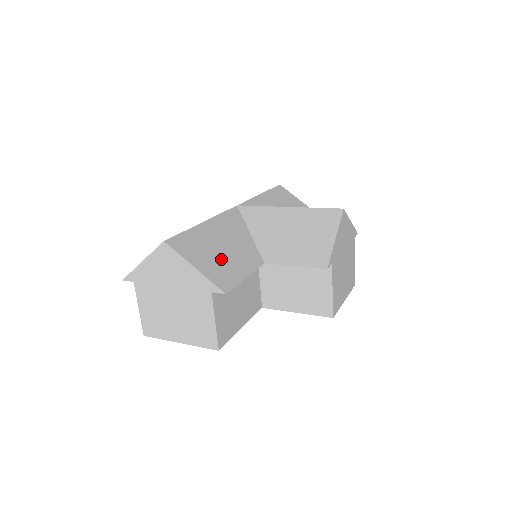
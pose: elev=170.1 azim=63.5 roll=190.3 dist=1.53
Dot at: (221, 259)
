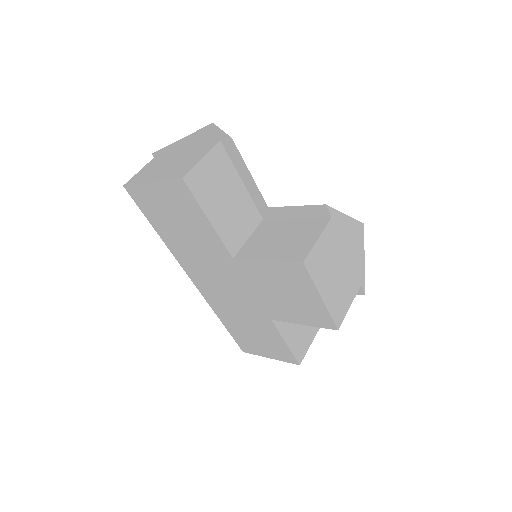
Dot at: occluded
